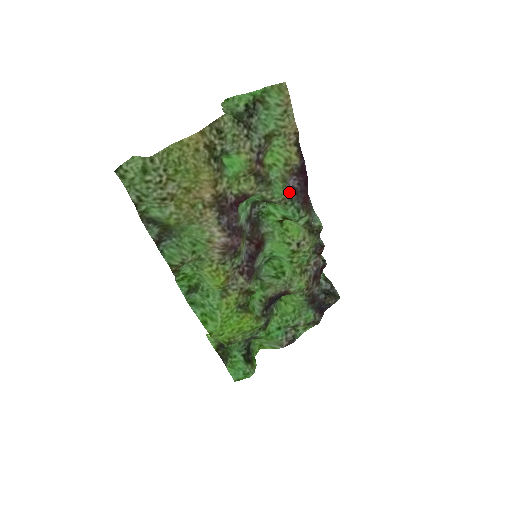
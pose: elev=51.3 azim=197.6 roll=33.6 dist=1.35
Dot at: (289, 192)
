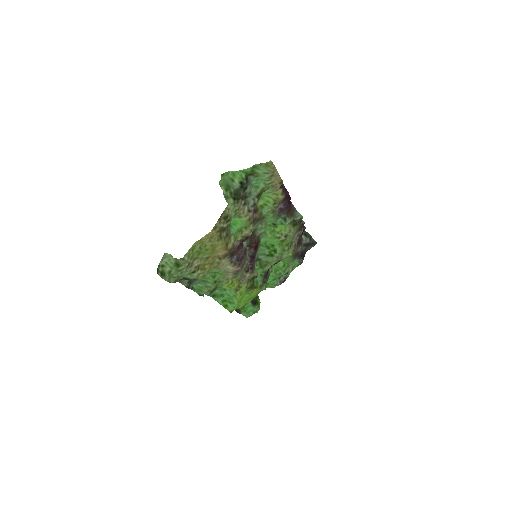
Dot at: (277, 214)
